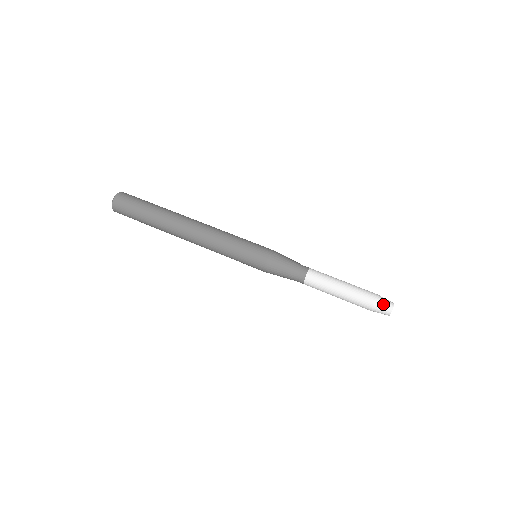
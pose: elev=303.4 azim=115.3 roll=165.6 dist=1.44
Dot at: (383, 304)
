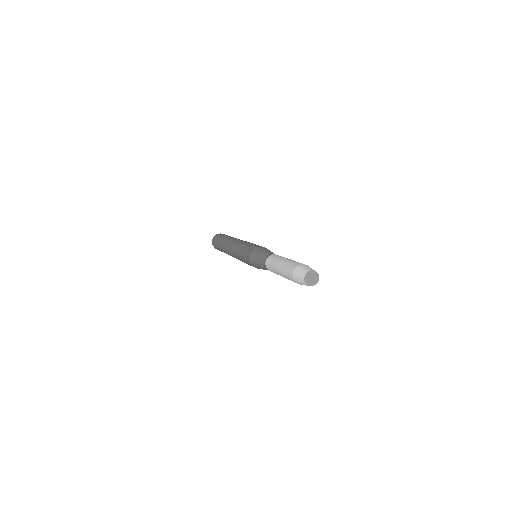
Dot at: (309, 267)
